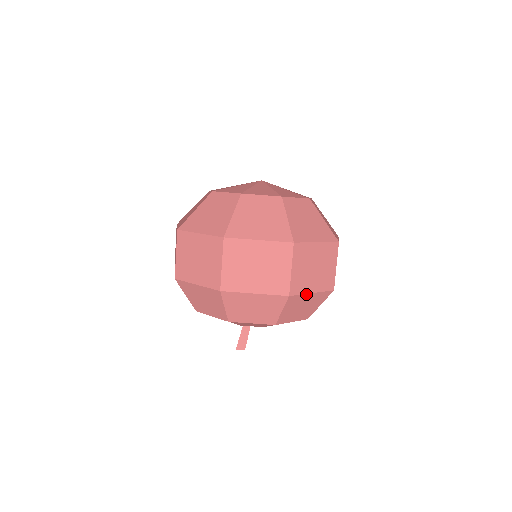
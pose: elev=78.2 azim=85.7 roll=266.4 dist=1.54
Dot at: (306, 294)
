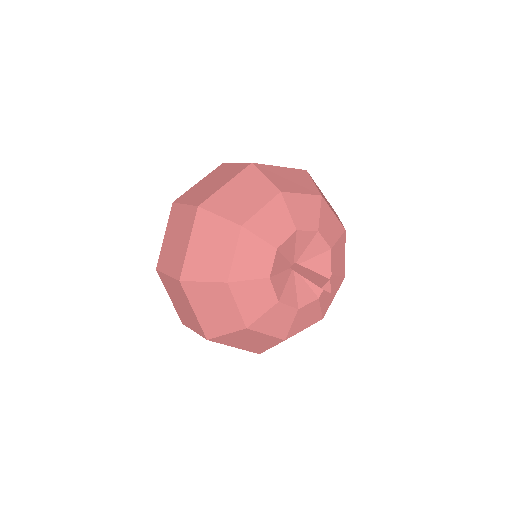
Dot at: (273, 167)
